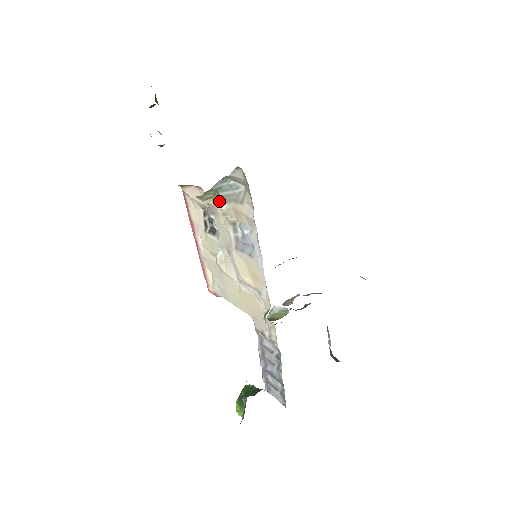
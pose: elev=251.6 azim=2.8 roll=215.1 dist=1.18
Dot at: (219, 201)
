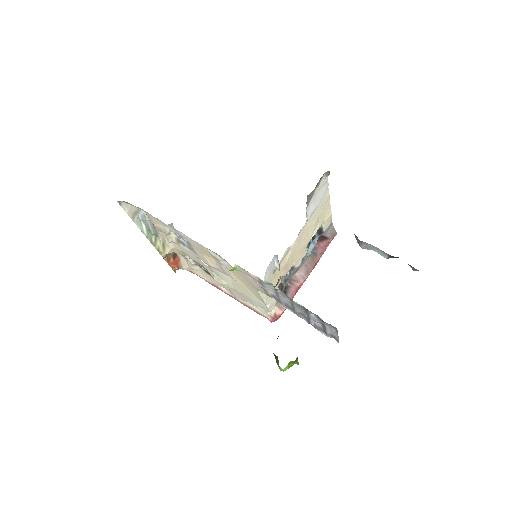
Dot at: occluded
